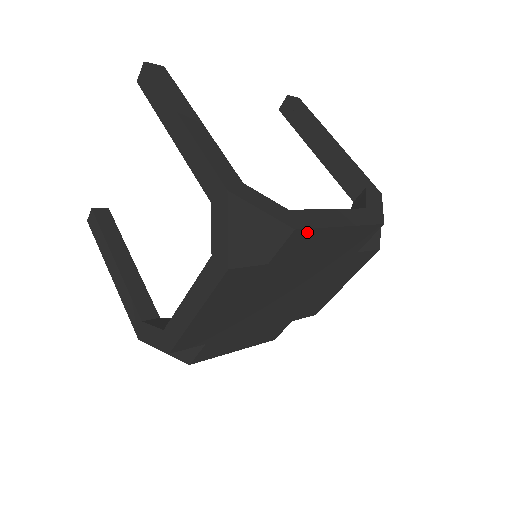
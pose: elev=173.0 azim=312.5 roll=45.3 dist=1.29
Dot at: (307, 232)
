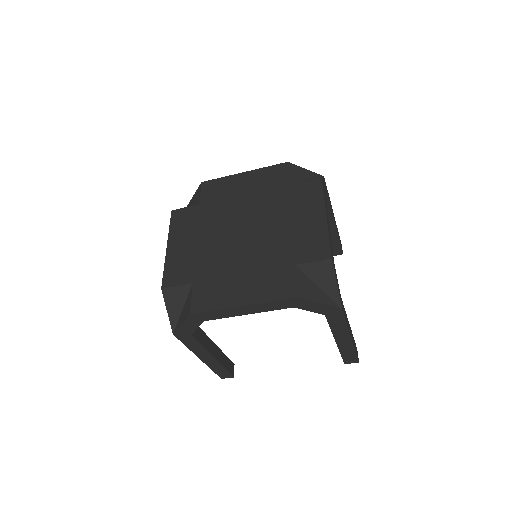
Dot at: (213, 182)
